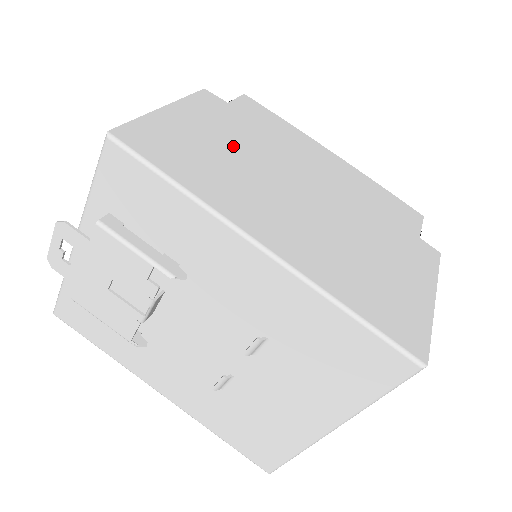
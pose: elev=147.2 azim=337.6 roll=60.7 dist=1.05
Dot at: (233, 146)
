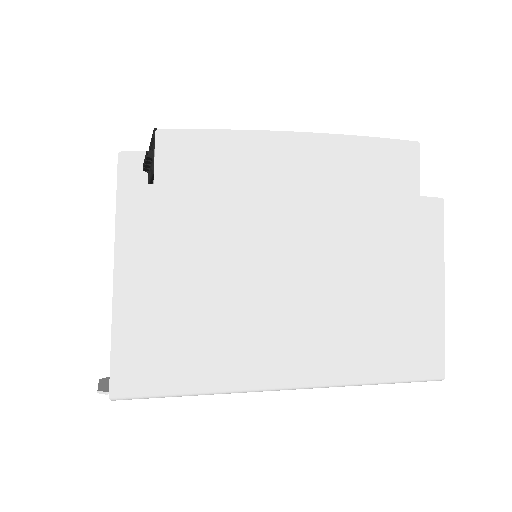
Dot at: (205, 272)
